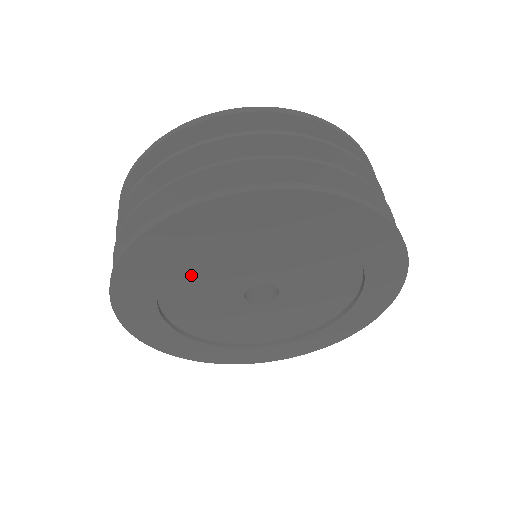
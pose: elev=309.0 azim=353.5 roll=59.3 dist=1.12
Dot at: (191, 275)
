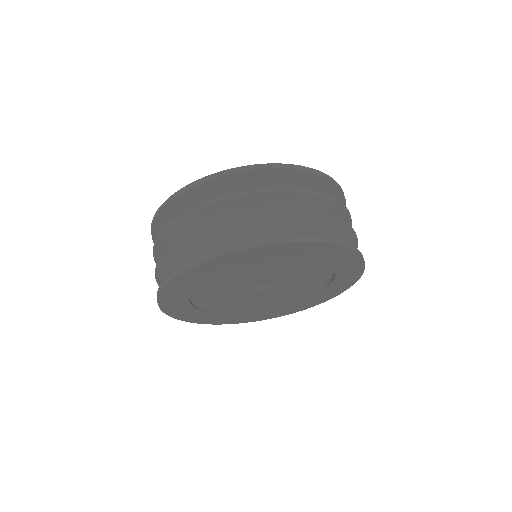
Dot at: (208, 290)
